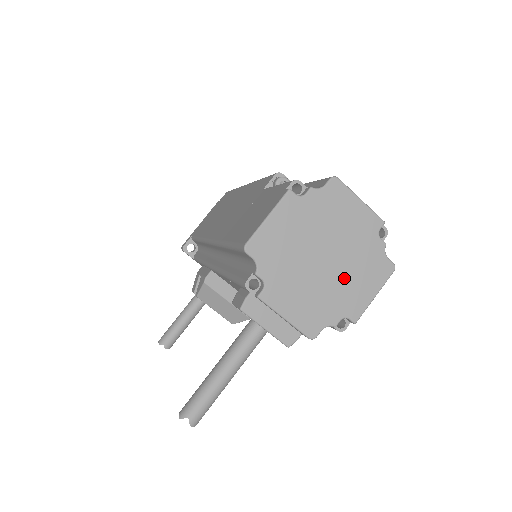
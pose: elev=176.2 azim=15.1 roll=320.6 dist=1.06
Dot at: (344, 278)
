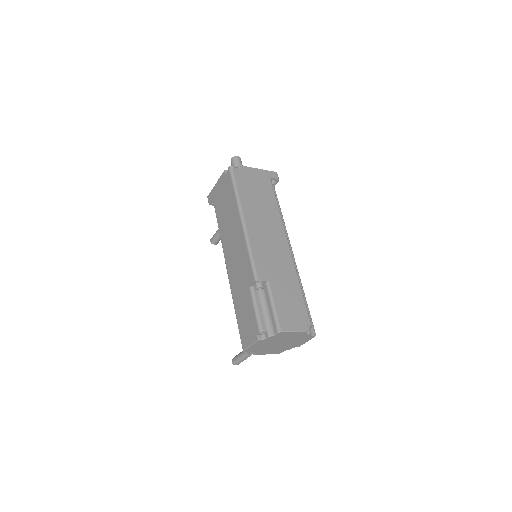
Dot at: (291, 344)
